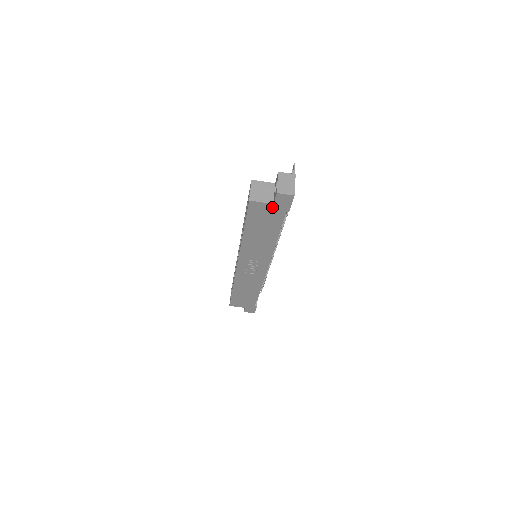
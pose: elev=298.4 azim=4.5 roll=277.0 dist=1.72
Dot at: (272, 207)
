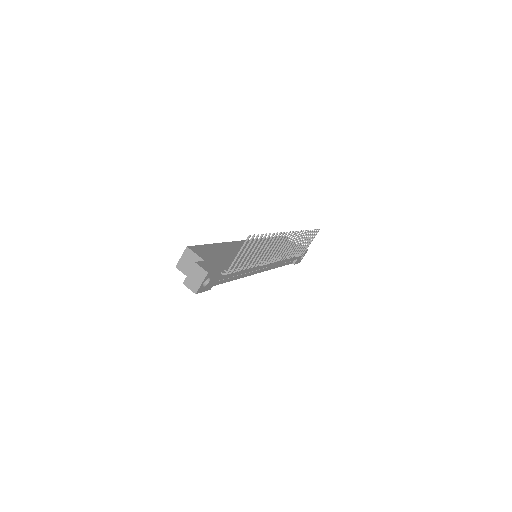
Dot at: occluded
